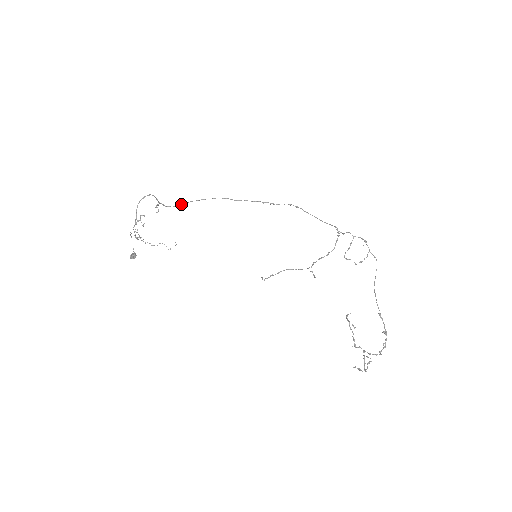
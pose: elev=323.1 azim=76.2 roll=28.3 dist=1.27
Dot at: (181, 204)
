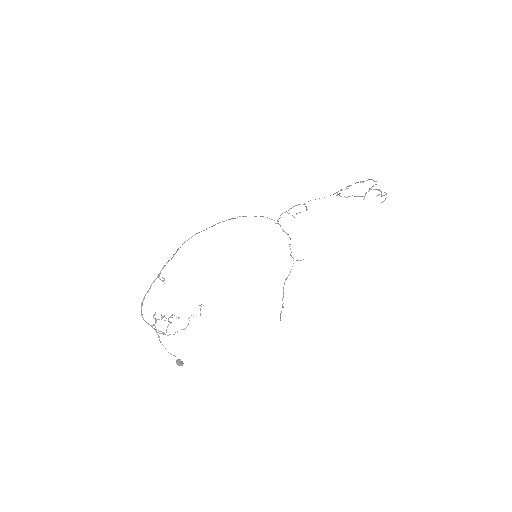
Dot at: (174, 254)
